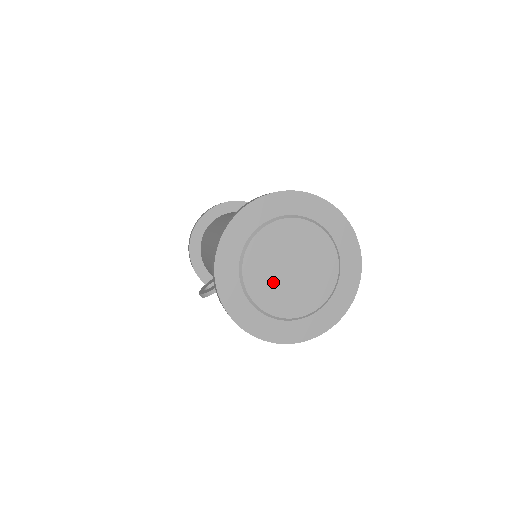
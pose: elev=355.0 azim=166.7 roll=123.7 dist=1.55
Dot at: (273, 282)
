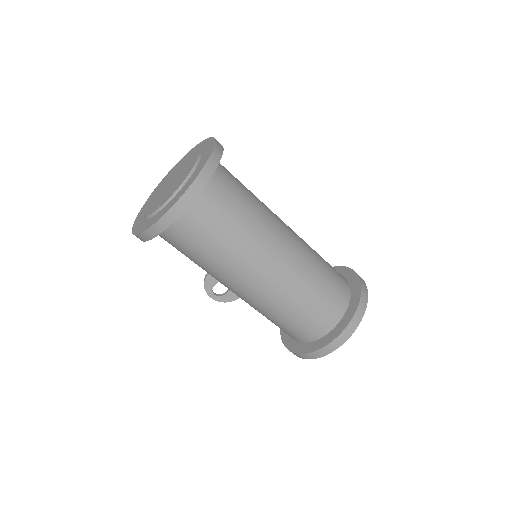
Dot at: (158, 197)
